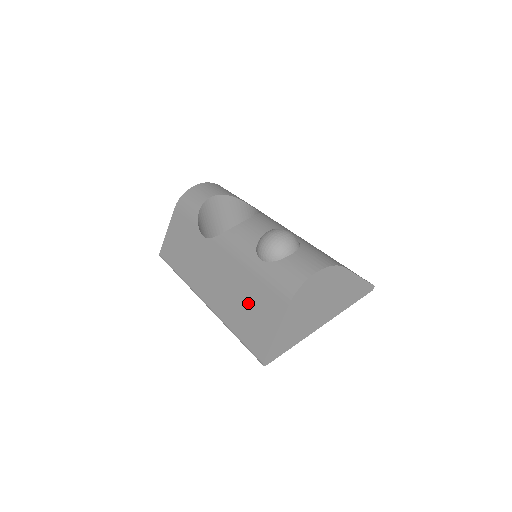
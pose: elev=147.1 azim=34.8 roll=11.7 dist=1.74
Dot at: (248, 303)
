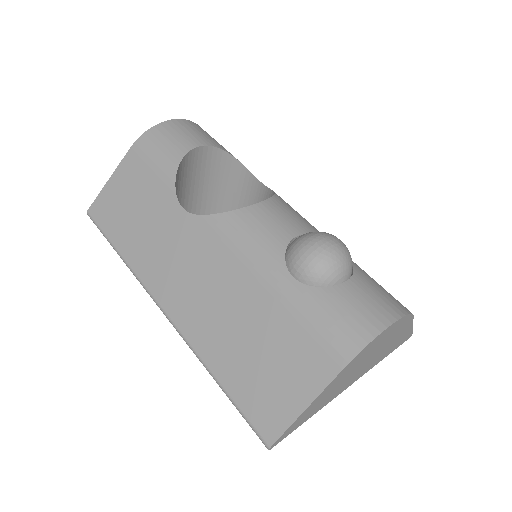
Dot at: (257, 341)
